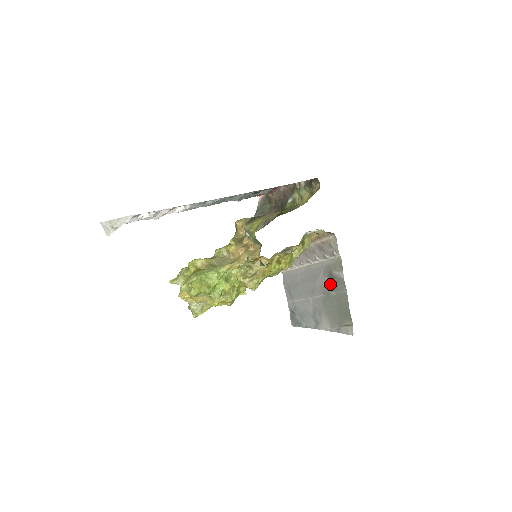
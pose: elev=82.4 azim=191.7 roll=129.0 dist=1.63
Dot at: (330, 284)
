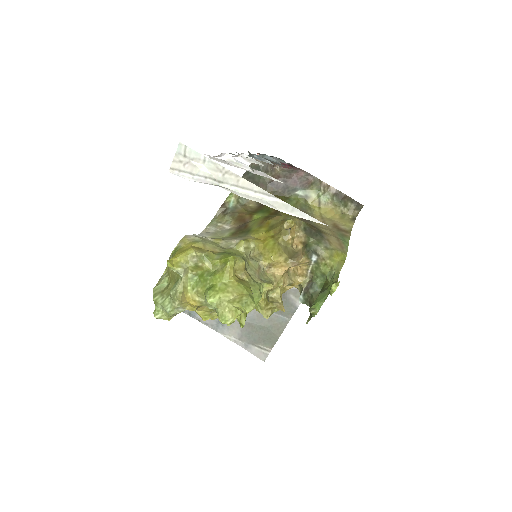
Dot at: occluded
